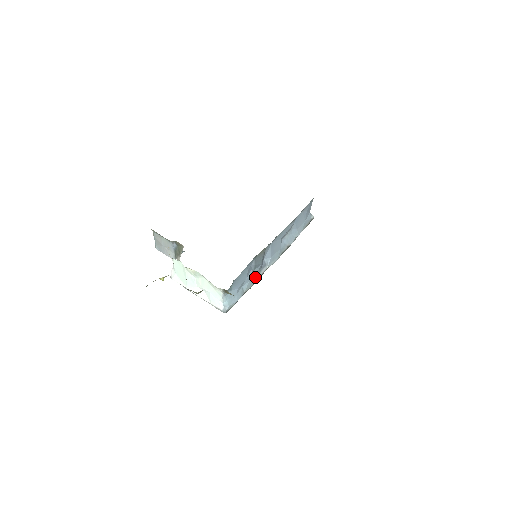
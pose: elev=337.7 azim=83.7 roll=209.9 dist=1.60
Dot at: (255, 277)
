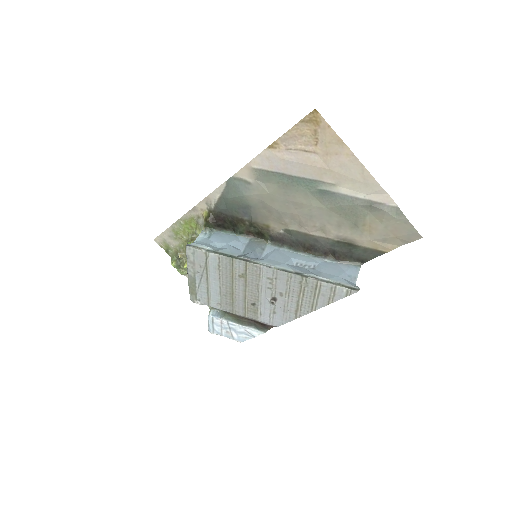
Dot at: (238, 256)
